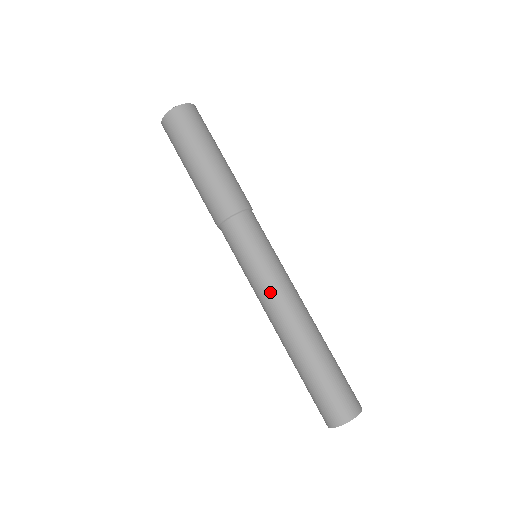
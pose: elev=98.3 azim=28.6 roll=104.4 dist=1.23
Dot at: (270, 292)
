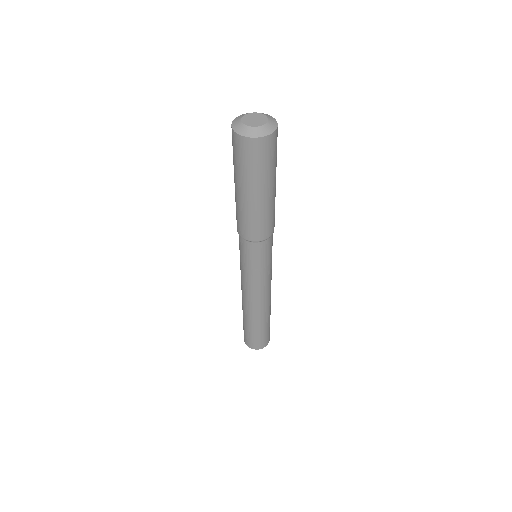
Dot at: (262, 289)
